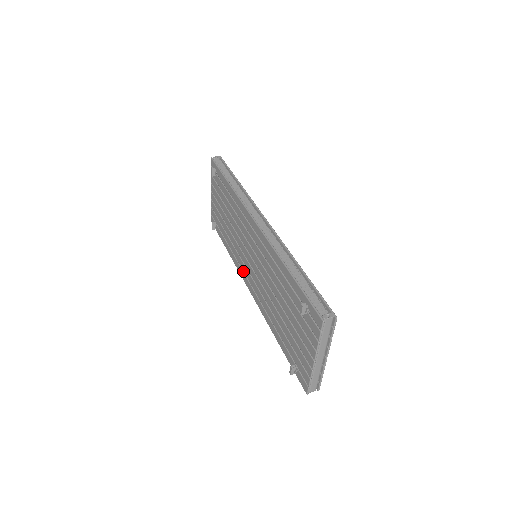
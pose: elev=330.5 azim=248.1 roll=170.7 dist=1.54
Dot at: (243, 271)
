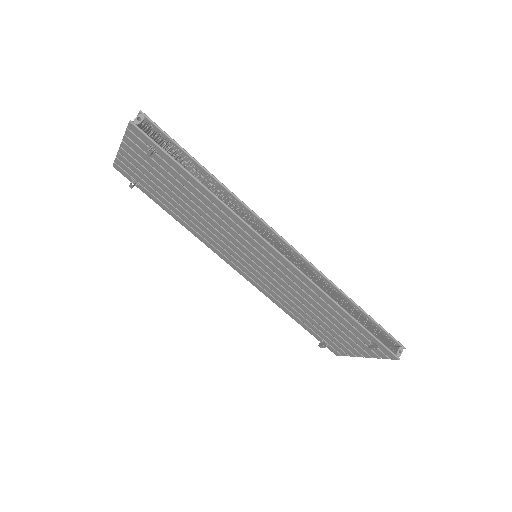
Dot at: (221, 253)
